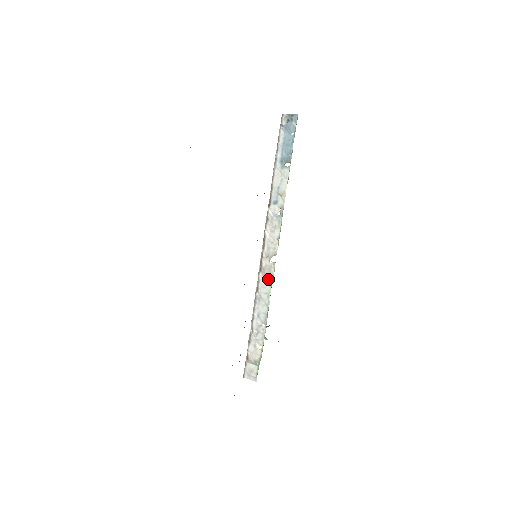
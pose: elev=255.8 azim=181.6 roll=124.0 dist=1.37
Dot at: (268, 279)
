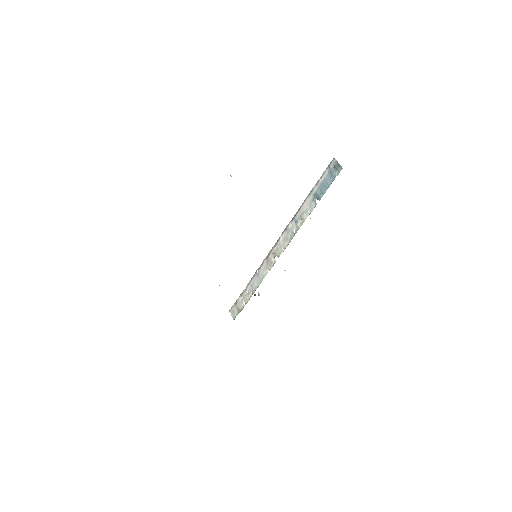
Dot at: (267, 268)
